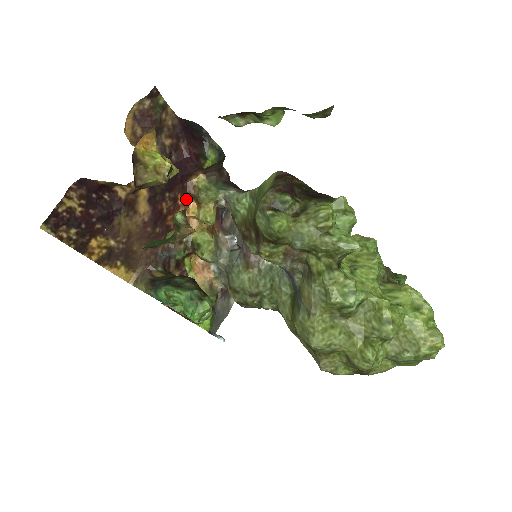
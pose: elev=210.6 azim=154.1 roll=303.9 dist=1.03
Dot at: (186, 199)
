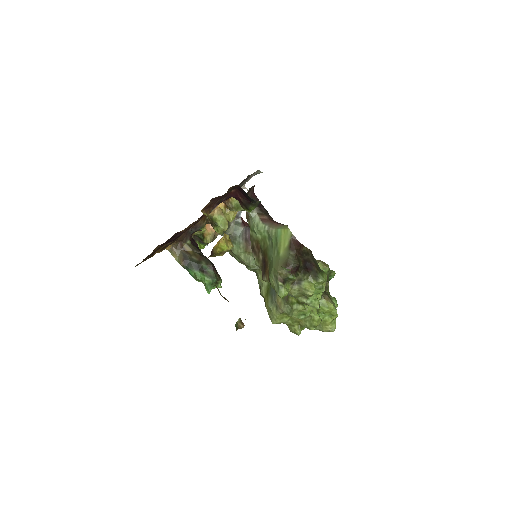
Dot at: occluded
